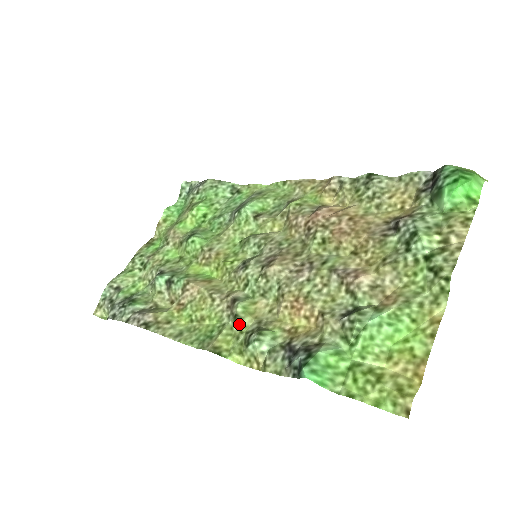
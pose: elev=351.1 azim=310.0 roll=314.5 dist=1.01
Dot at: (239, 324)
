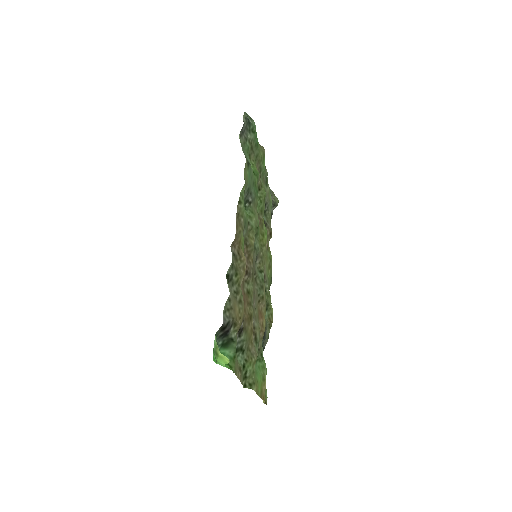
Dot at: (265, 294)
